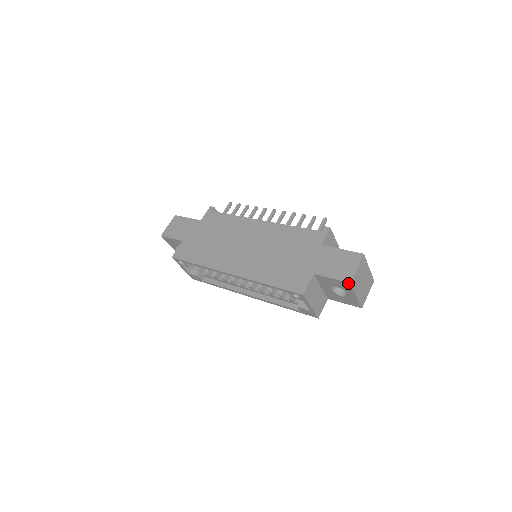
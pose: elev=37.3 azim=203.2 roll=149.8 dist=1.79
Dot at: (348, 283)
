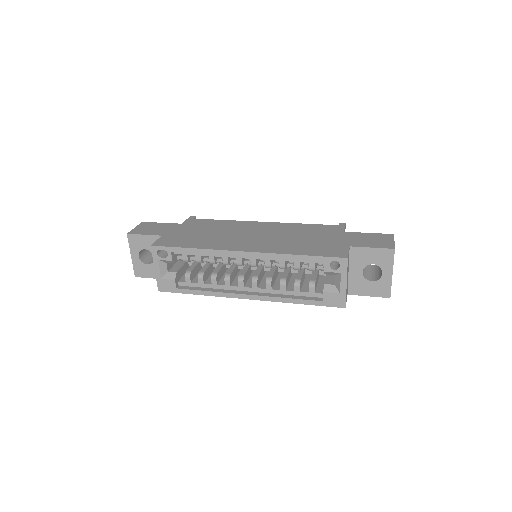
Dot at: (392, 250)
